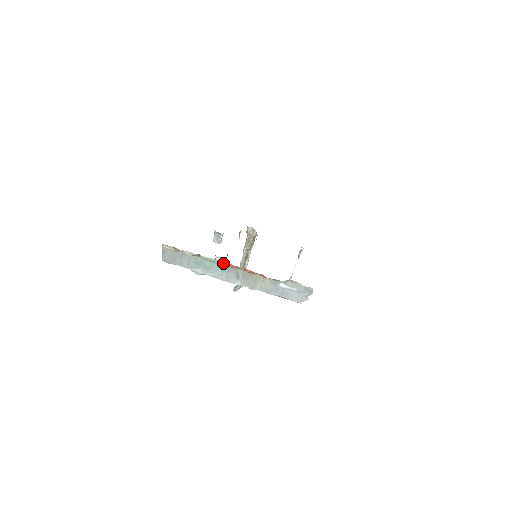
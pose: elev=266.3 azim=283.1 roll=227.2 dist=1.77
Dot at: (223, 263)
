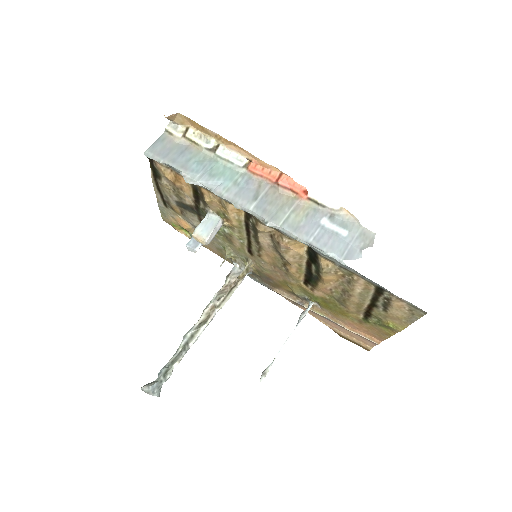
Dot at: (245, 169)
